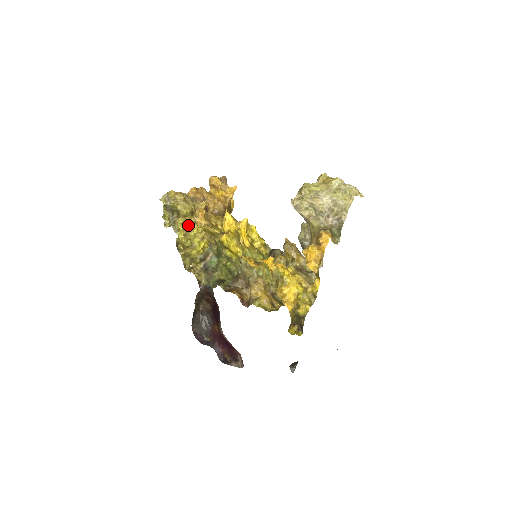
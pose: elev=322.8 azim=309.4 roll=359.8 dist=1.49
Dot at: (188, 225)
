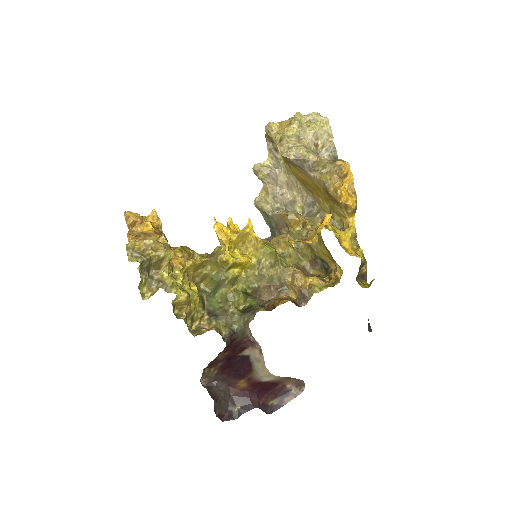
Dot at: (170, 275)
